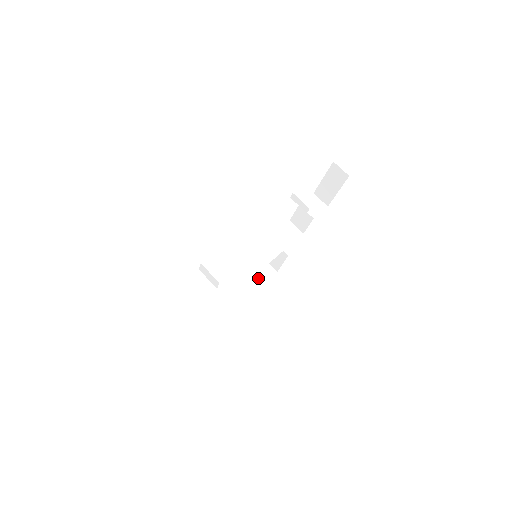
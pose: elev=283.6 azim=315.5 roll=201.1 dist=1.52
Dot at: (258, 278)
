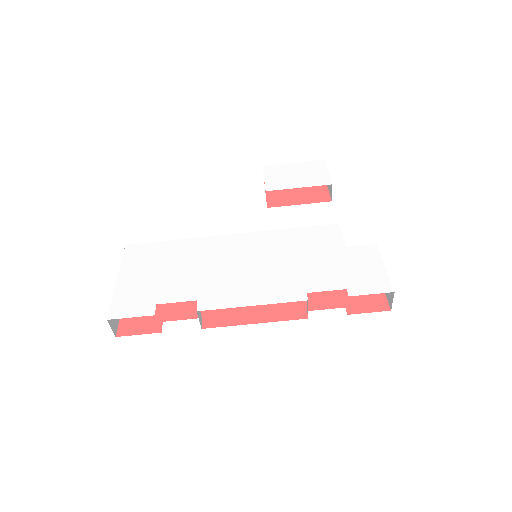
Dot at: occluded
